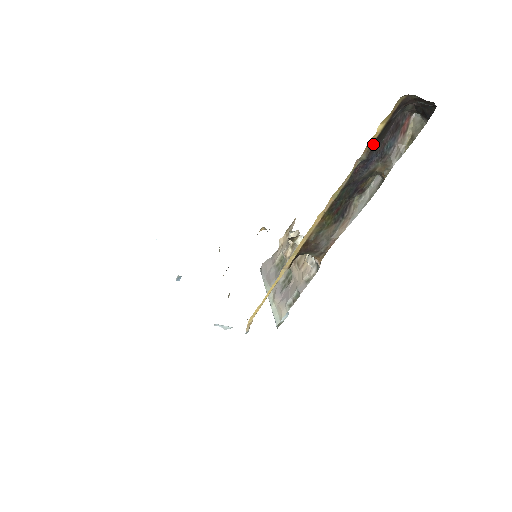
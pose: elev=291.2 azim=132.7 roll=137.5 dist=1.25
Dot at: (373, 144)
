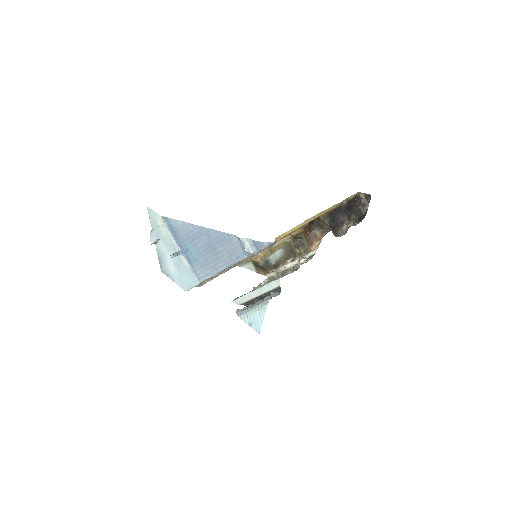
Dot at: (348, 202)
